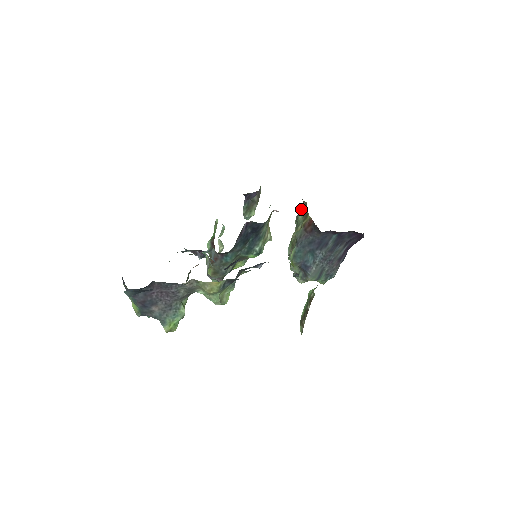
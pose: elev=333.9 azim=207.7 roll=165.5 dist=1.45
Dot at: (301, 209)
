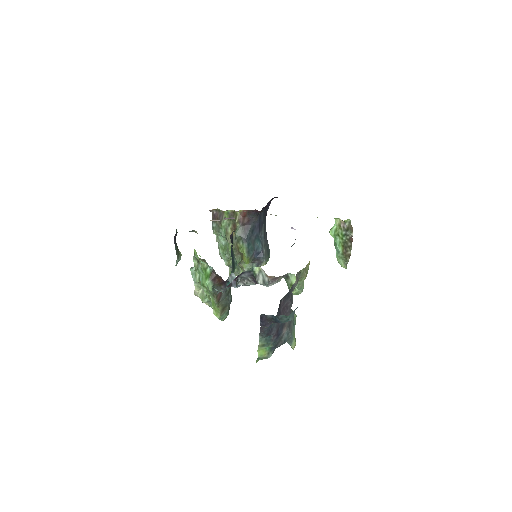
Dot at: (215, 218)
